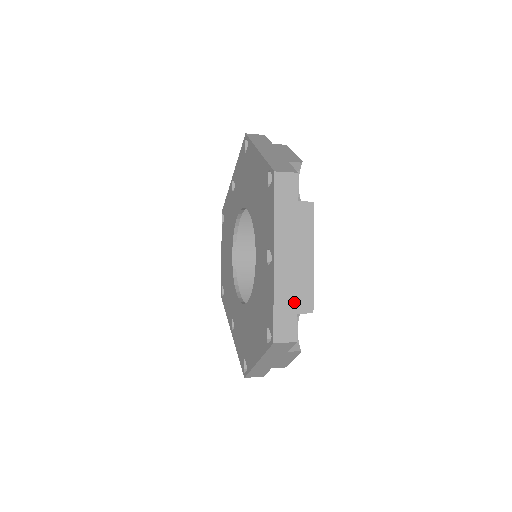
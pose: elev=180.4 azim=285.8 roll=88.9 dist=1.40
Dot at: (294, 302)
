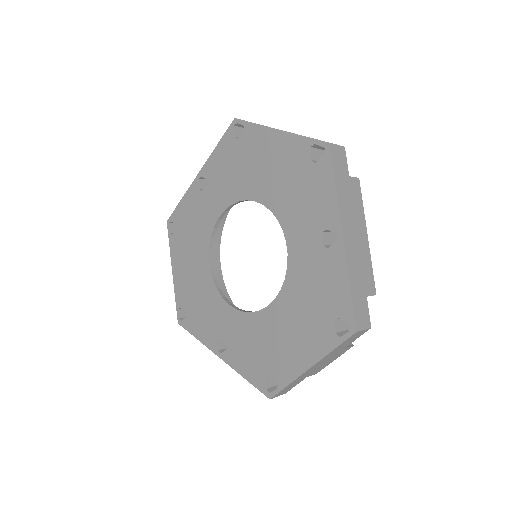
Dot at: (363, 284)
